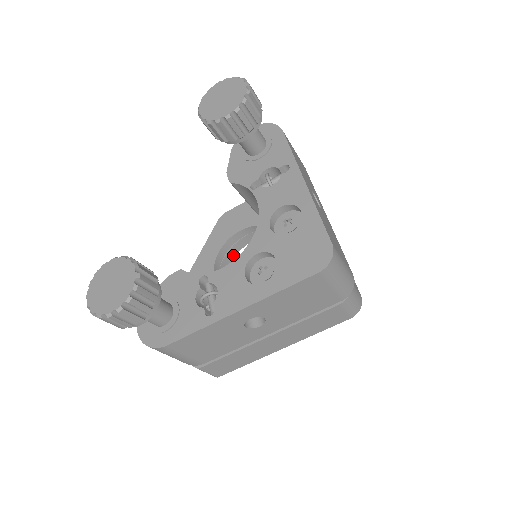
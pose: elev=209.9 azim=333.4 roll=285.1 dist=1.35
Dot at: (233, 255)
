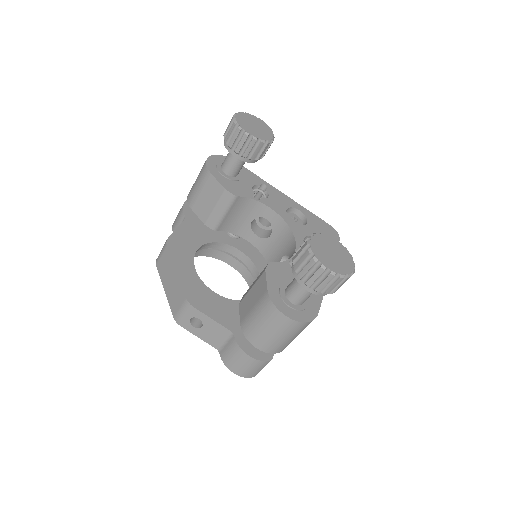
Dot at: occluded
